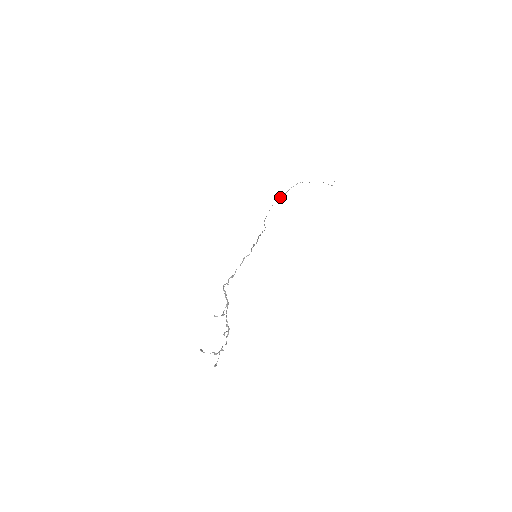
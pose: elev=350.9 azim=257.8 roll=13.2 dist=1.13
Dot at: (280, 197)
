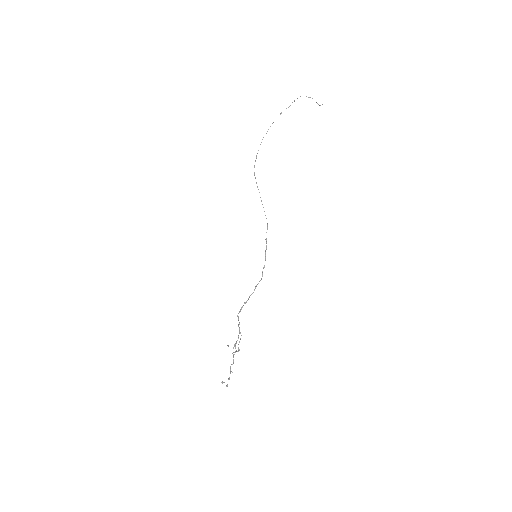
Dot at: occluded
